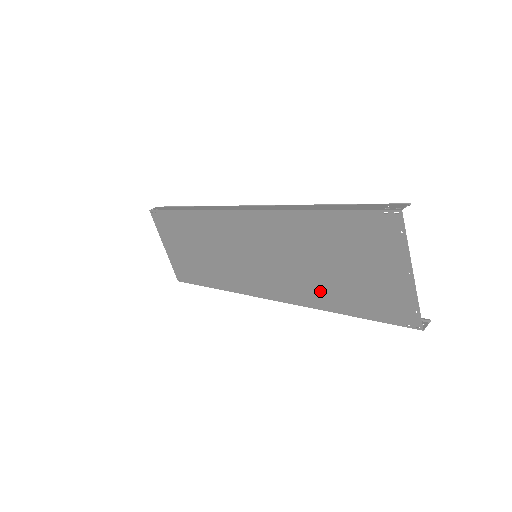
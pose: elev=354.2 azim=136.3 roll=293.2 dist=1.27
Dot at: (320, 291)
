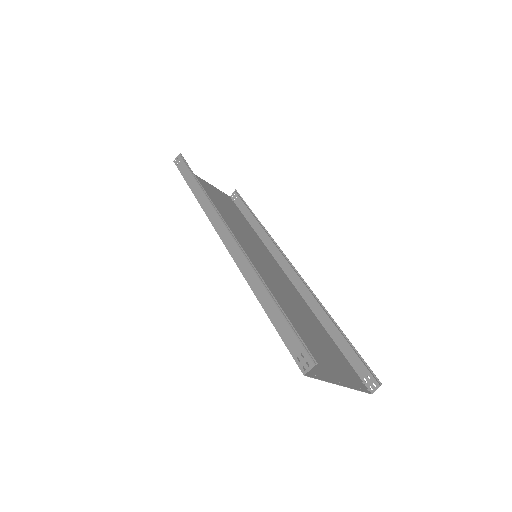
Dot at: (305, 313)
